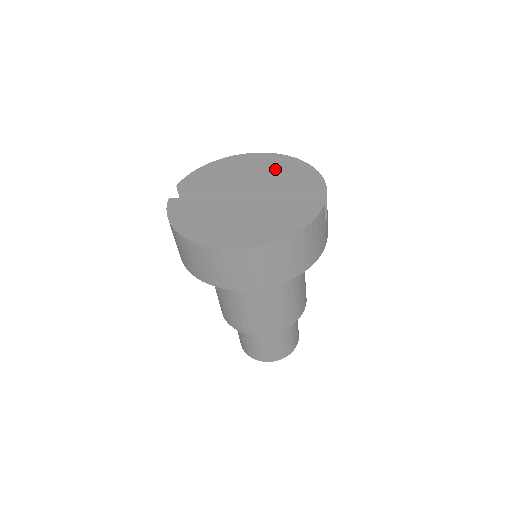
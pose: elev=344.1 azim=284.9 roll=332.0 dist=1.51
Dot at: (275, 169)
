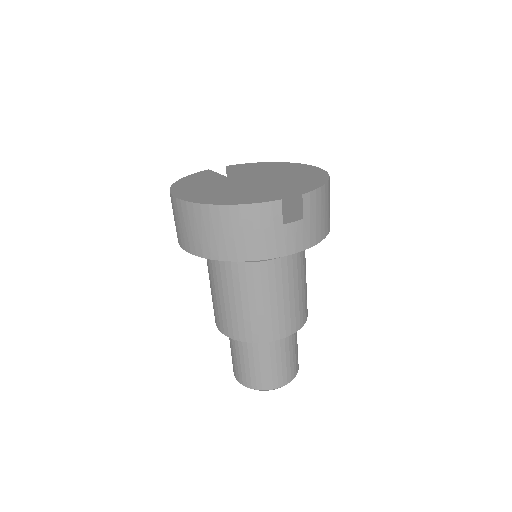
Dot at: (299, 175)
